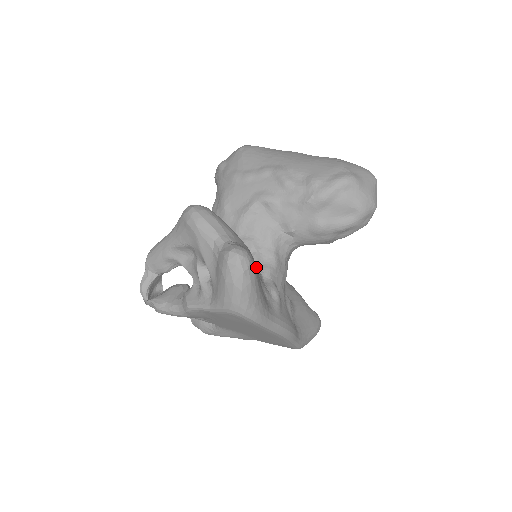
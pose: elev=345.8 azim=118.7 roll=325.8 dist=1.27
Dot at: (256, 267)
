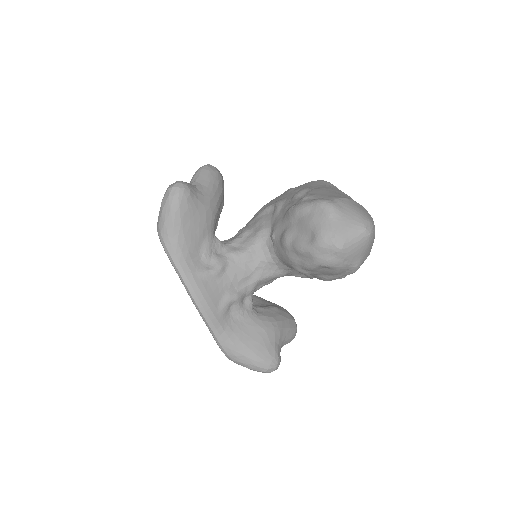
Dot at: (199, 218)
